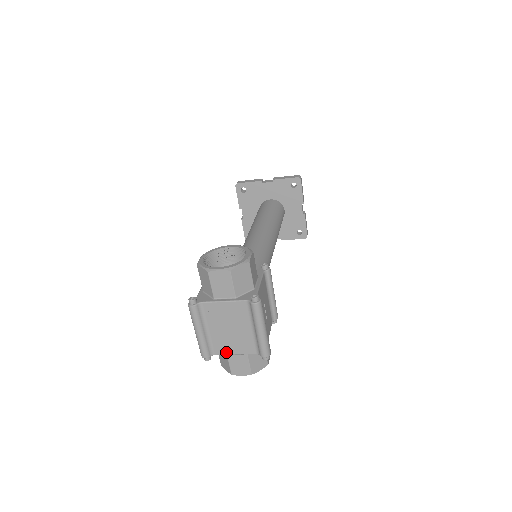
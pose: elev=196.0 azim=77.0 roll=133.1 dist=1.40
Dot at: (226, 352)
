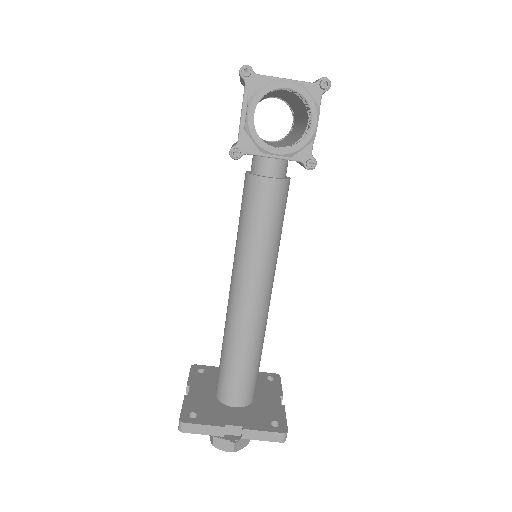
Dot at: (273, 77)
